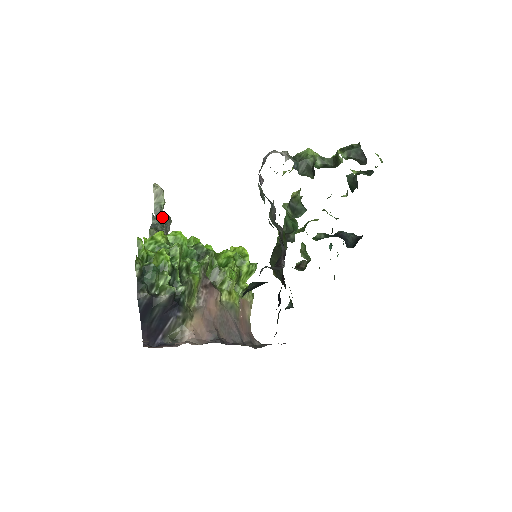
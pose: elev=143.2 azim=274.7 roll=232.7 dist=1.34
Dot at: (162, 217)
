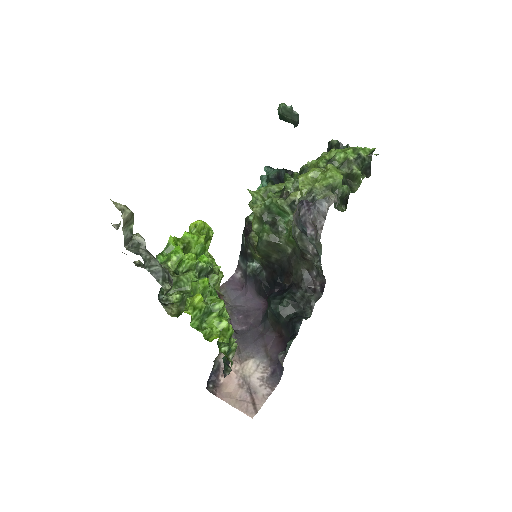
Dot at: (132, 241)
